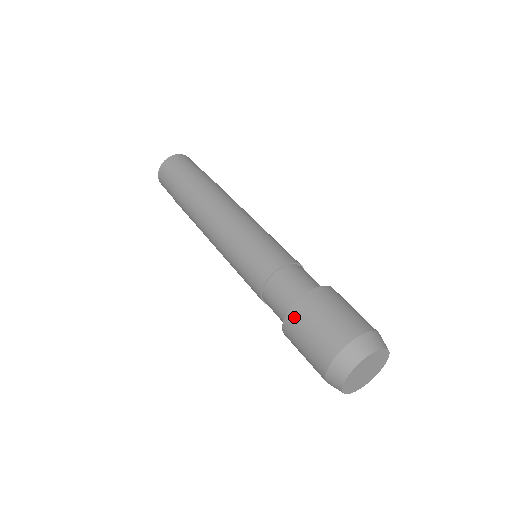
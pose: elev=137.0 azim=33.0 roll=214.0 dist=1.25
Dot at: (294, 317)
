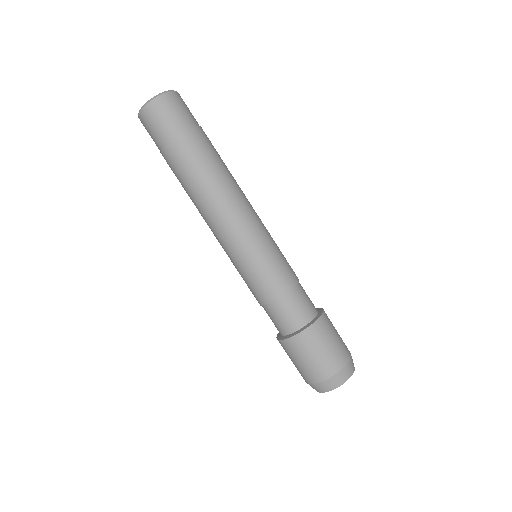
Dot at: occluded
